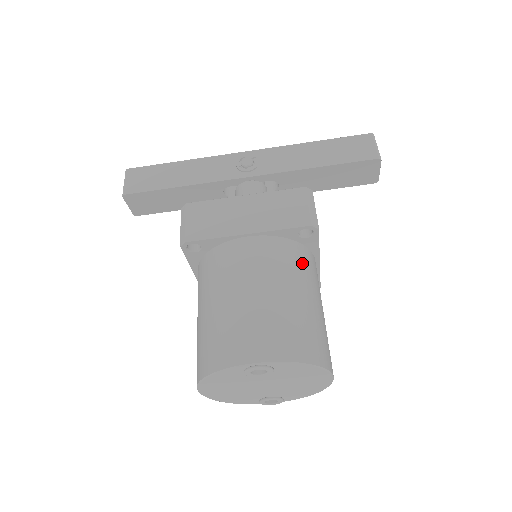
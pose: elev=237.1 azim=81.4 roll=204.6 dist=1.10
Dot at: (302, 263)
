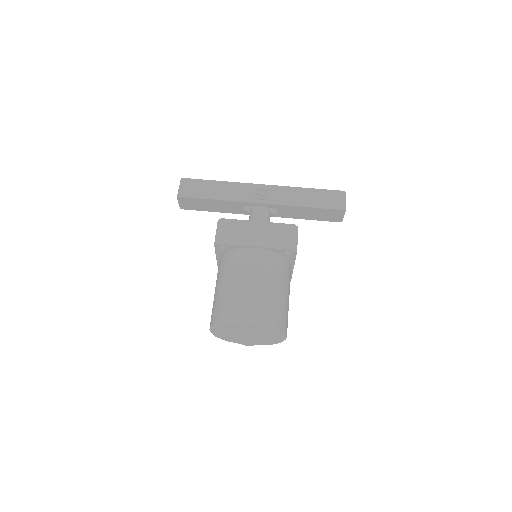
Dot at: (283, 269)
